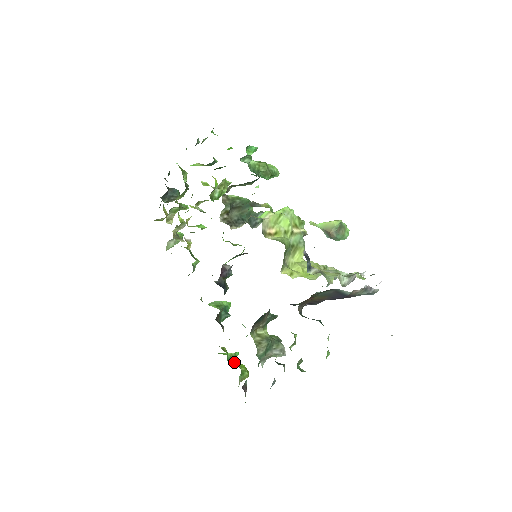
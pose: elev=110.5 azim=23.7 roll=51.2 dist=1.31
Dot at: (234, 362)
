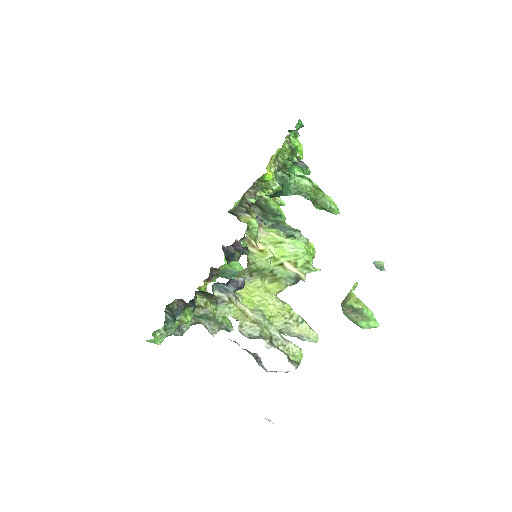
Dot at: occluded
